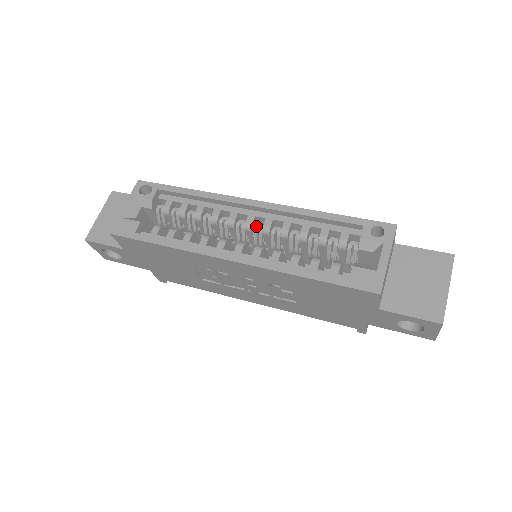
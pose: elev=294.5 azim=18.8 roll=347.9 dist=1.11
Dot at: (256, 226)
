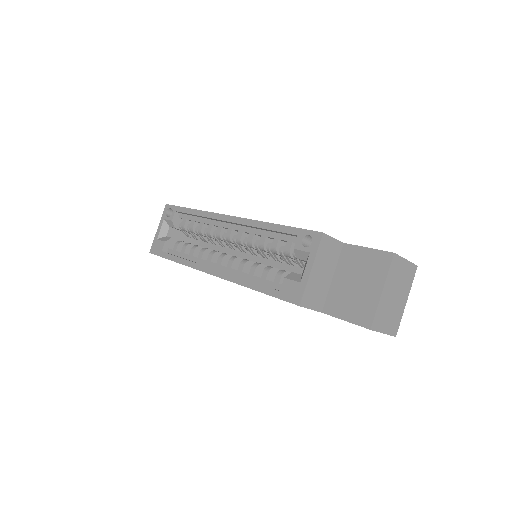
Dot at: (234, 238)
